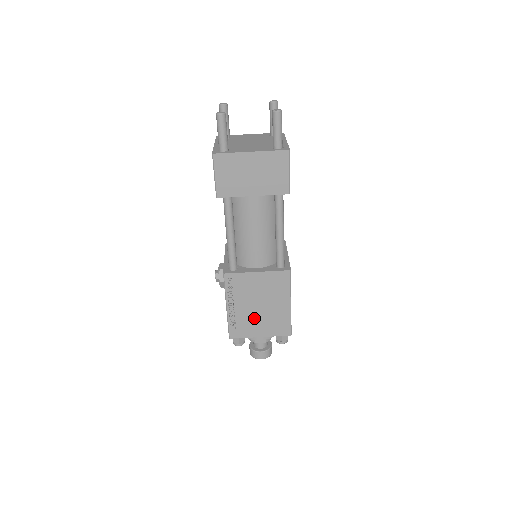
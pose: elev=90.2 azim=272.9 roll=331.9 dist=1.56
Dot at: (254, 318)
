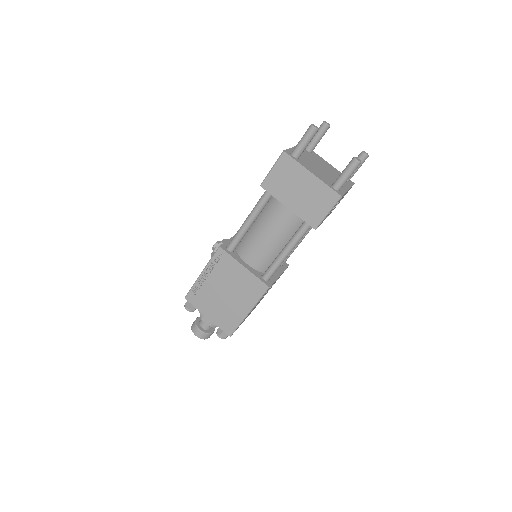
Dot at: (214, 299)
